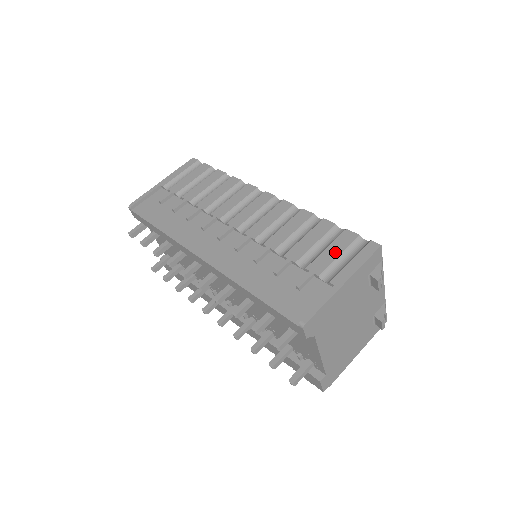
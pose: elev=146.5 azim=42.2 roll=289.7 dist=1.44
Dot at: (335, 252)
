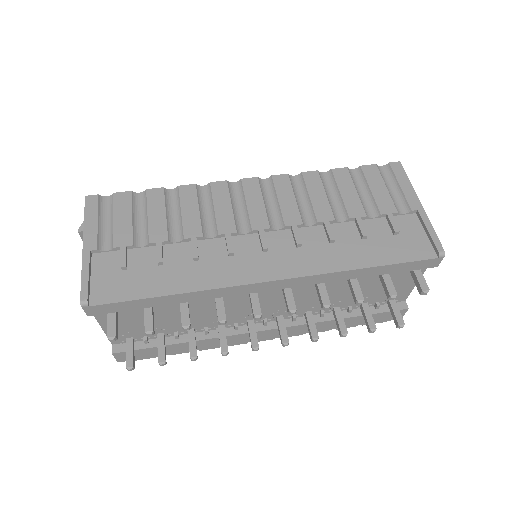
Dot at: (381, 187)
